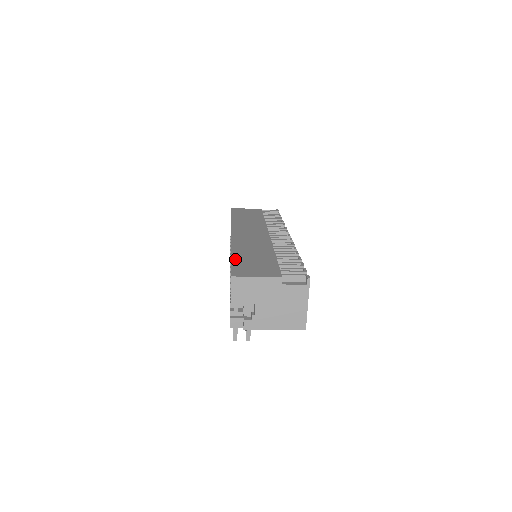
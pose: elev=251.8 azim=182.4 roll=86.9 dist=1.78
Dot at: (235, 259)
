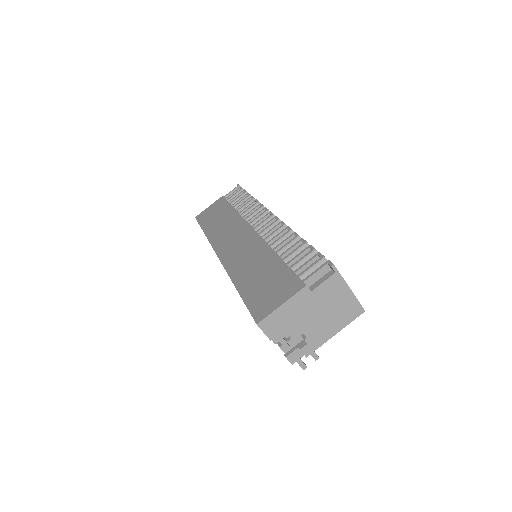
Dot at: (244, 293)
